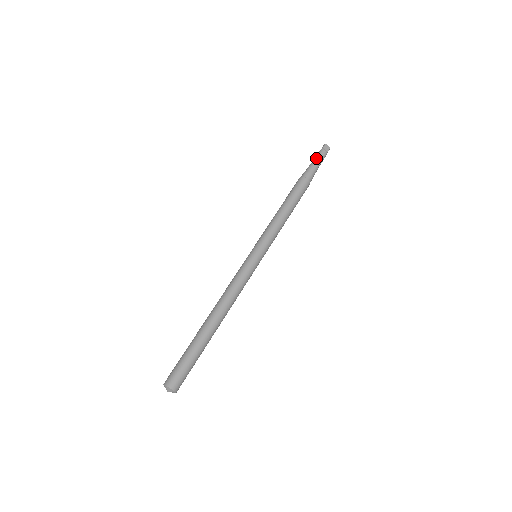
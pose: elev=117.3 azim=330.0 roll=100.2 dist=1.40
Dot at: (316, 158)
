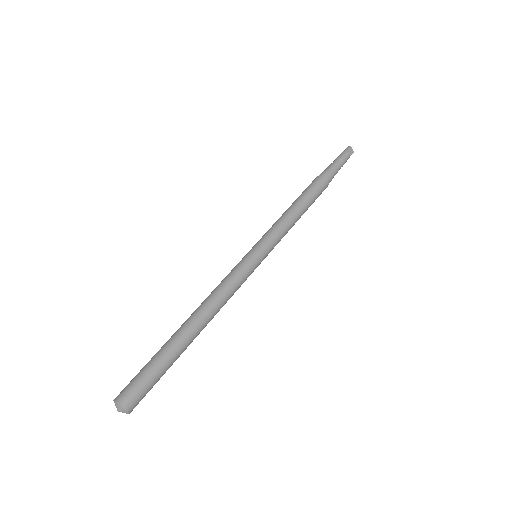
Dot at: (339, 159)
